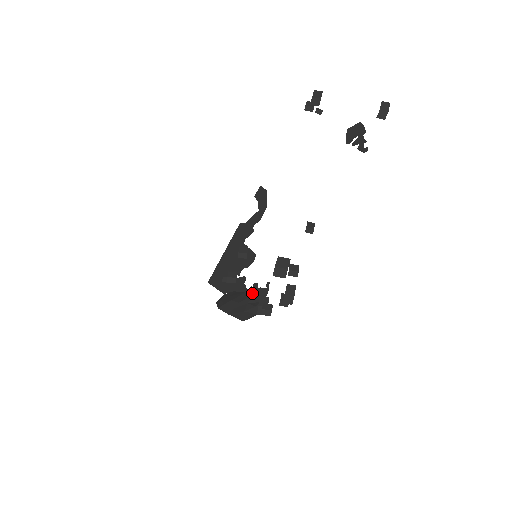
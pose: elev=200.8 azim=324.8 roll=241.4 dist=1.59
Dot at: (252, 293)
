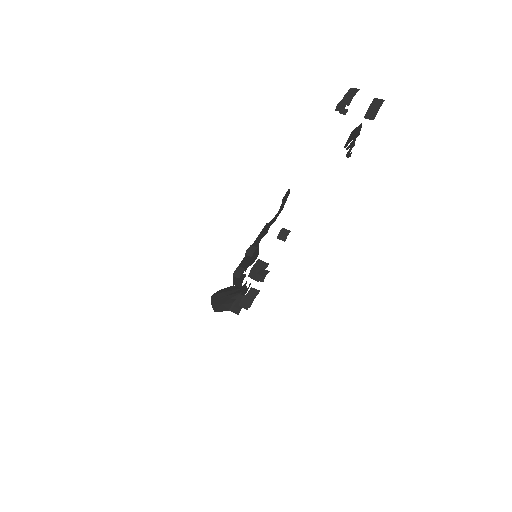
Dot at: (241, 290)
